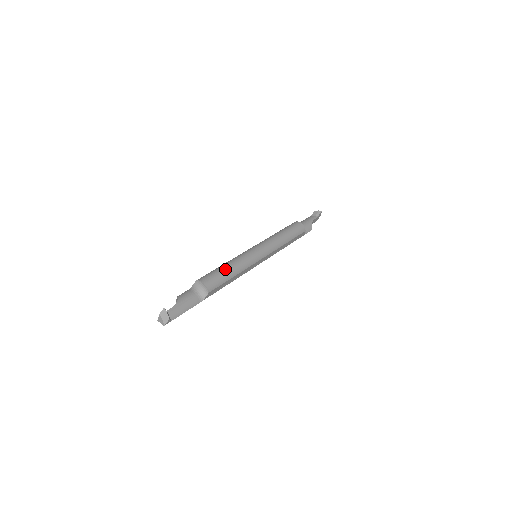
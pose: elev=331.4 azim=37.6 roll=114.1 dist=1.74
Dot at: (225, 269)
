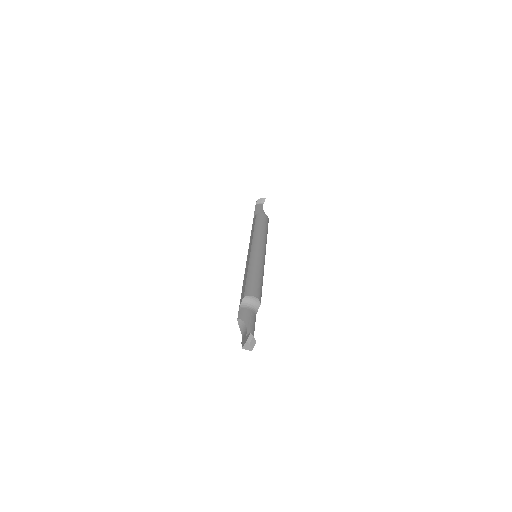
Dot at: (256, 277)
